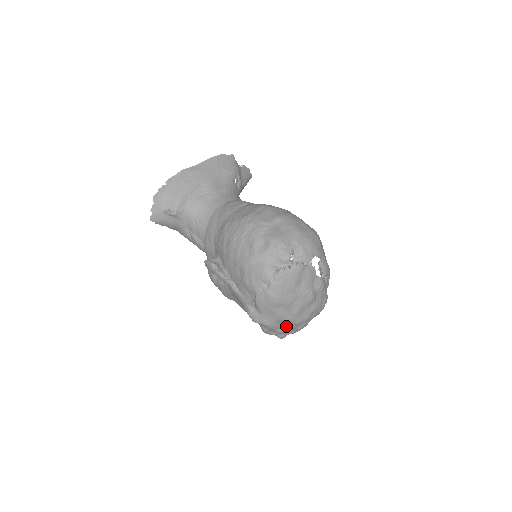
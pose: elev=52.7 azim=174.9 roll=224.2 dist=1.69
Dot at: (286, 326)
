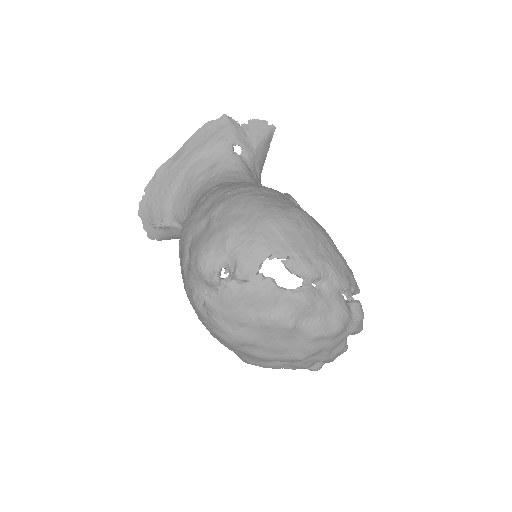
Dot at: (290, 362)
